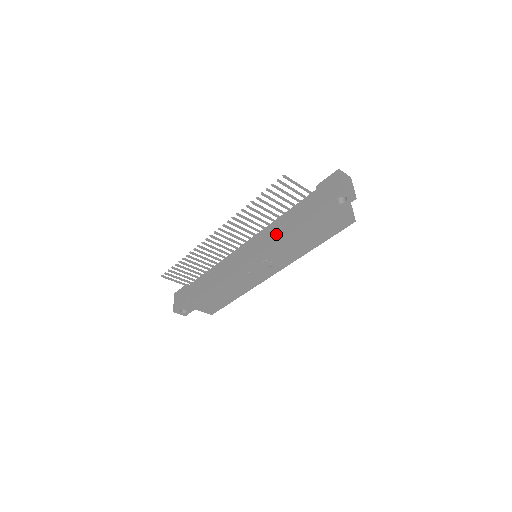
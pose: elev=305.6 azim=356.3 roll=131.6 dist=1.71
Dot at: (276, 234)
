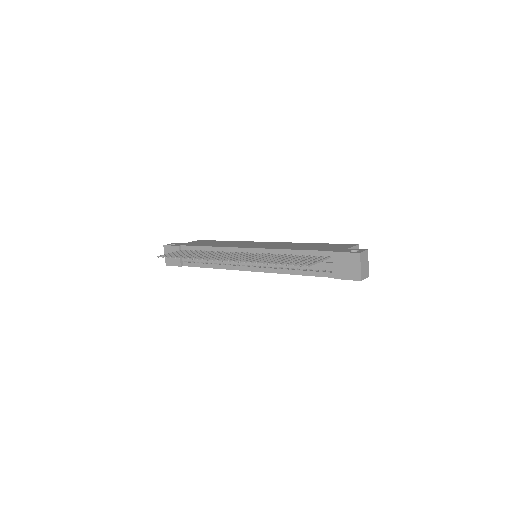
Dot at: (283, 266)
